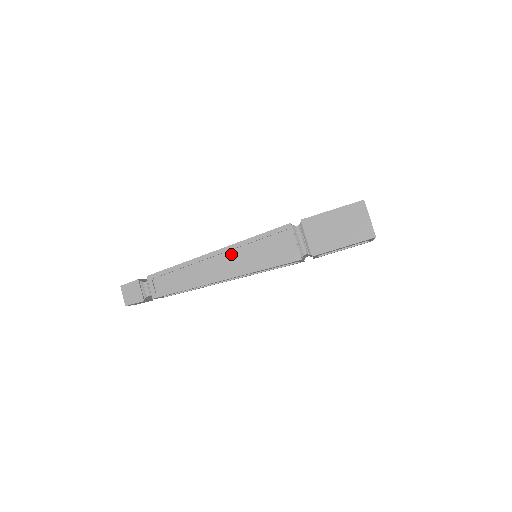
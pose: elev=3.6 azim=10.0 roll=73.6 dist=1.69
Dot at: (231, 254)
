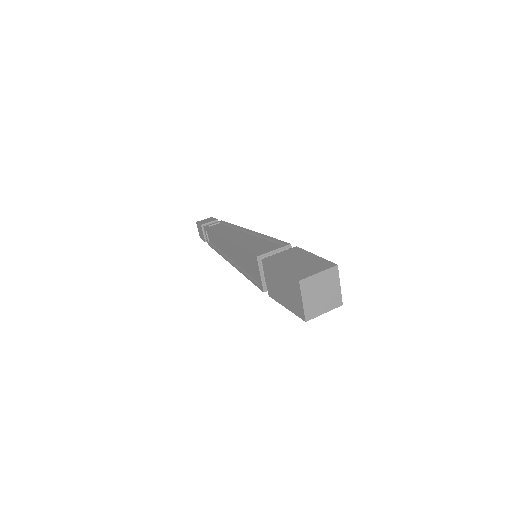
Dot at: (233, 249)
